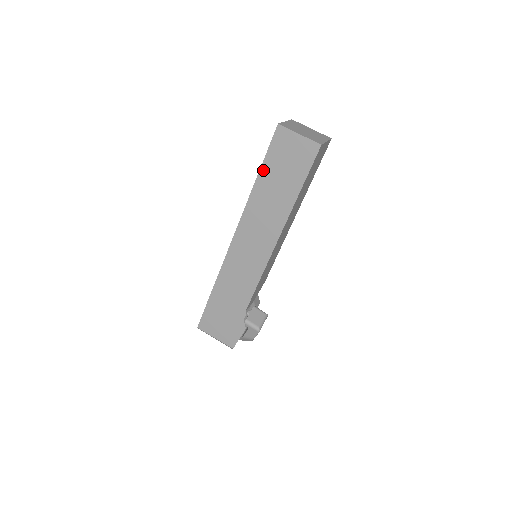
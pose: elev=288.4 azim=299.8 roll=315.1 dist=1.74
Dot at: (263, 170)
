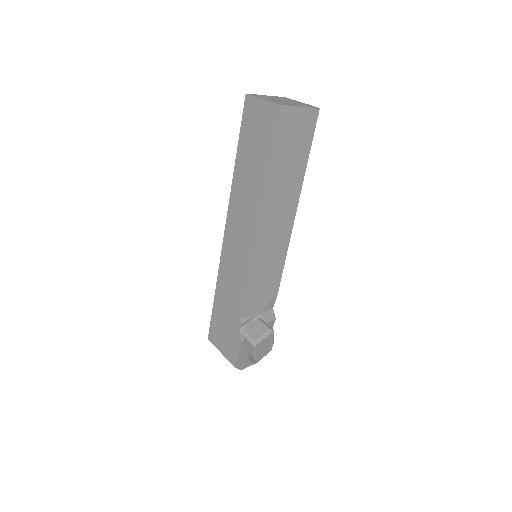
Dot at: (239, 148)
